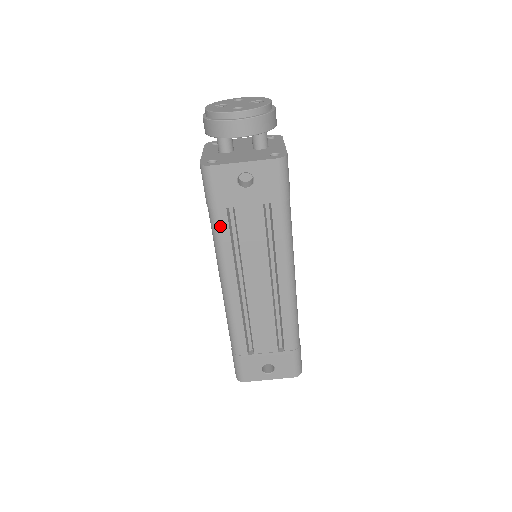
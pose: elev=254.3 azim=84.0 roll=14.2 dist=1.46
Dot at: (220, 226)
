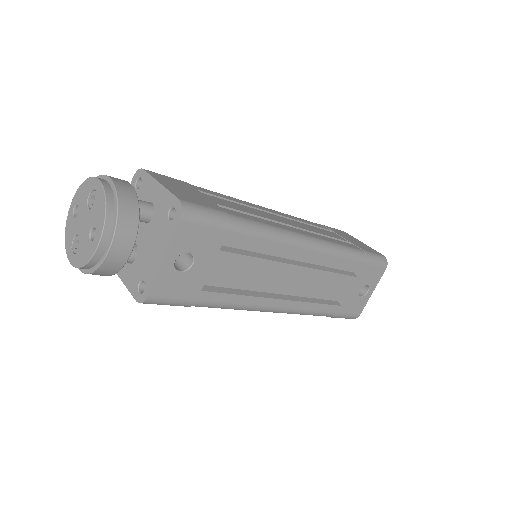
Dot at: (215, 302)
